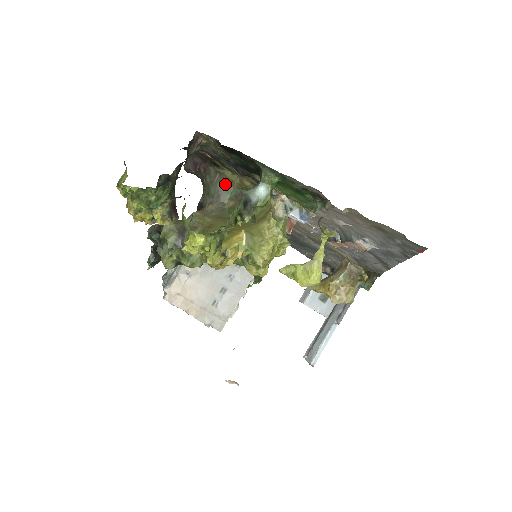
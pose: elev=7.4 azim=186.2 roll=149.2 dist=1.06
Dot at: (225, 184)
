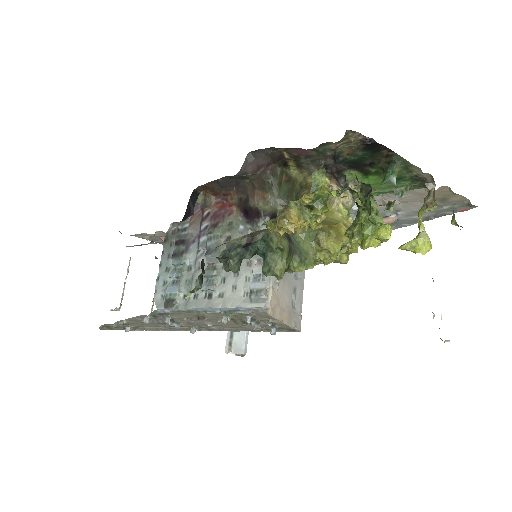
Dot at: (291, 183)
